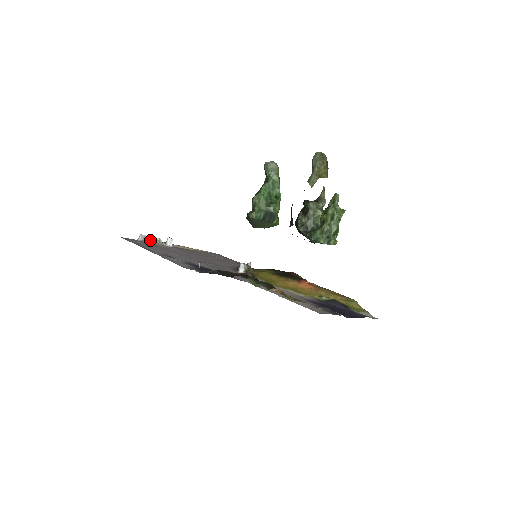
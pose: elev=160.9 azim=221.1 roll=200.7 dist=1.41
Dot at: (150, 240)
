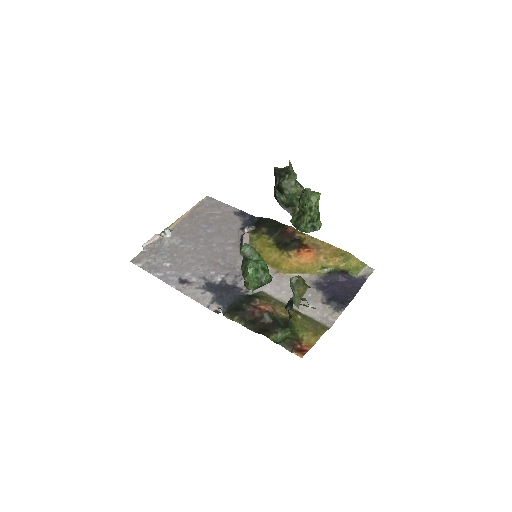
Dot at: (152, 244)
